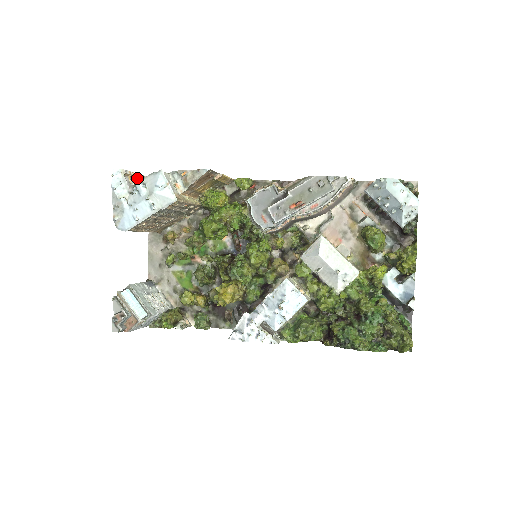
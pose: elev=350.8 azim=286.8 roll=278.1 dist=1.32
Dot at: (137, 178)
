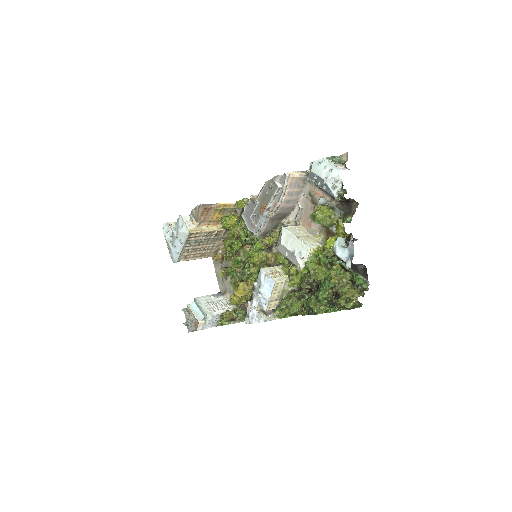
Dot at: (171, 226)
